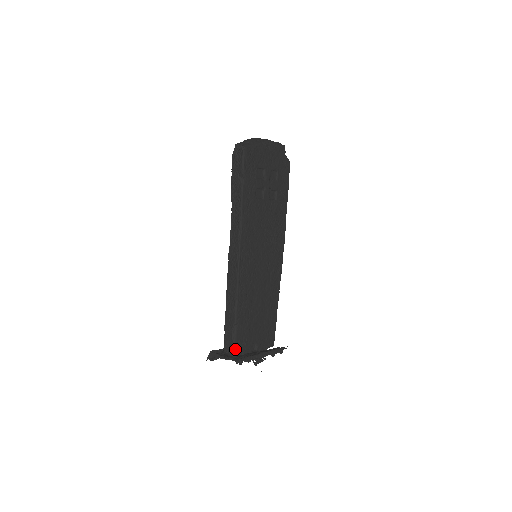
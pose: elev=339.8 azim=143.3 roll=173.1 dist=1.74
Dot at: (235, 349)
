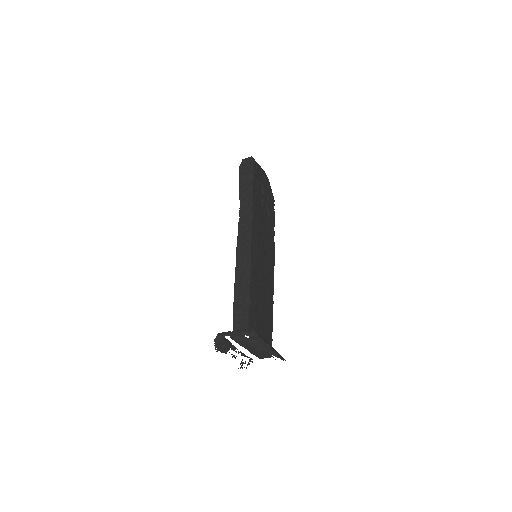
Dot at: (249, 327)
